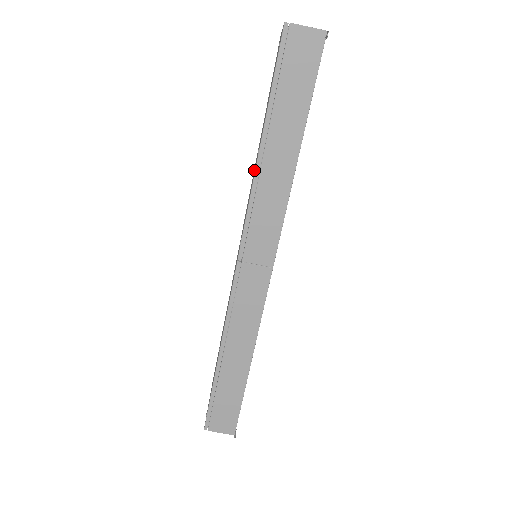
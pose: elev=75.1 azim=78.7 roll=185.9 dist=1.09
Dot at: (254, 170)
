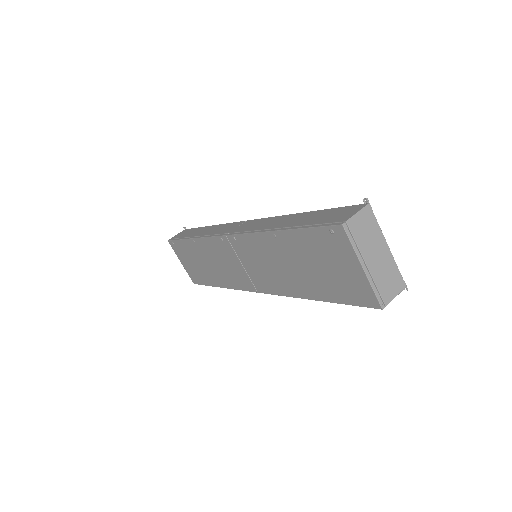
Dot at: (215, 266)
